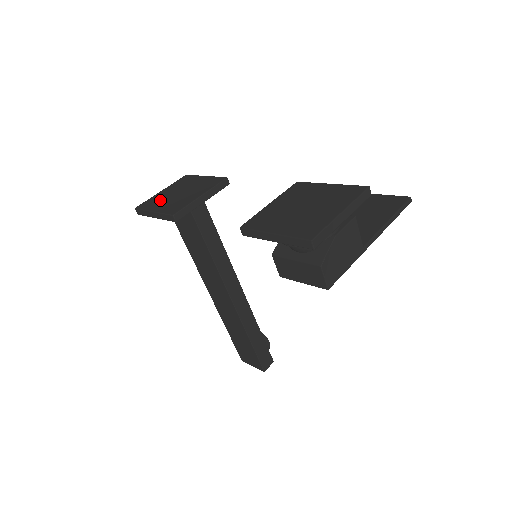
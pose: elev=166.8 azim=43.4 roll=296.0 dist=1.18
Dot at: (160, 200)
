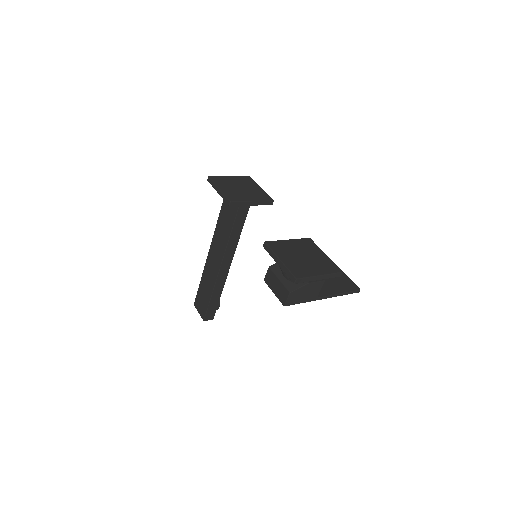
Dot at: (227, 183)
